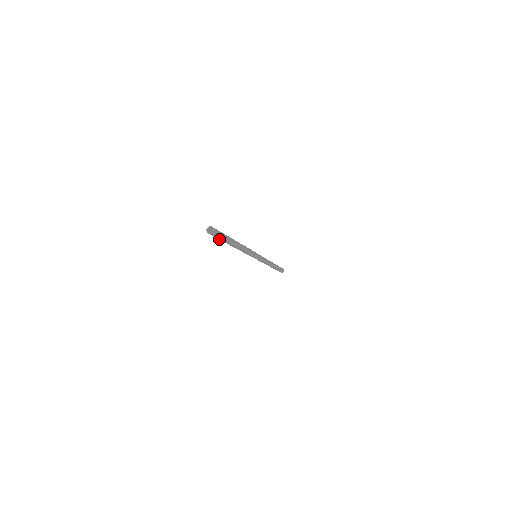
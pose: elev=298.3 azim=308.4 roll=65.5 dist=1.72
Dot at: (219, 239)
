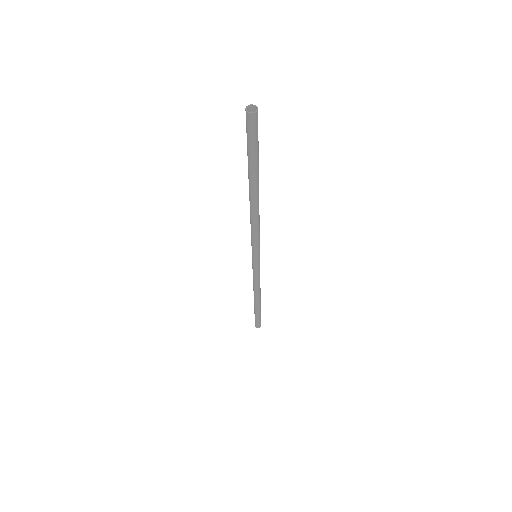
Dot at: (251, 149)
